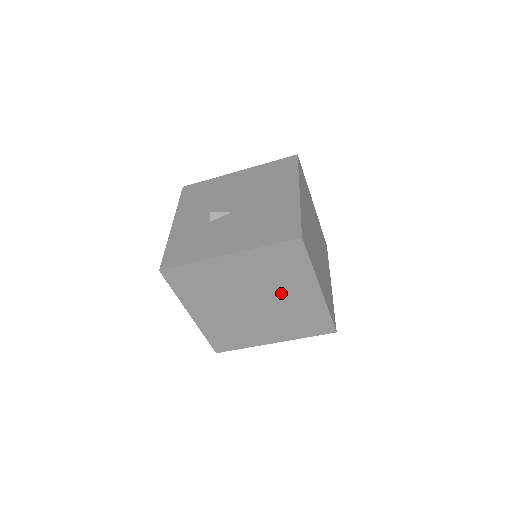
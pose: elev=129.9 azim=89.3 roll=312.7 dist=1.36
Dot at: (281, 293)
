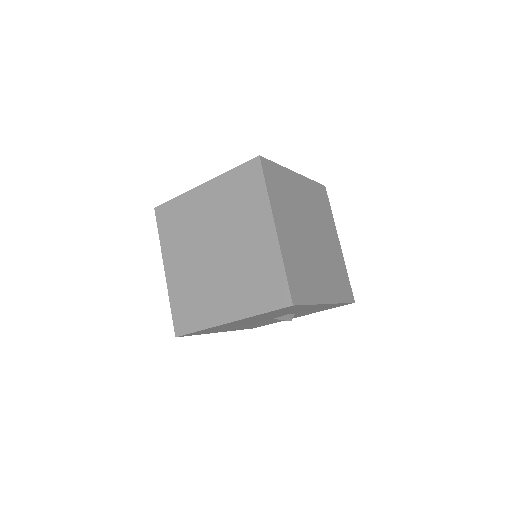
Dot at: (240, 234)
